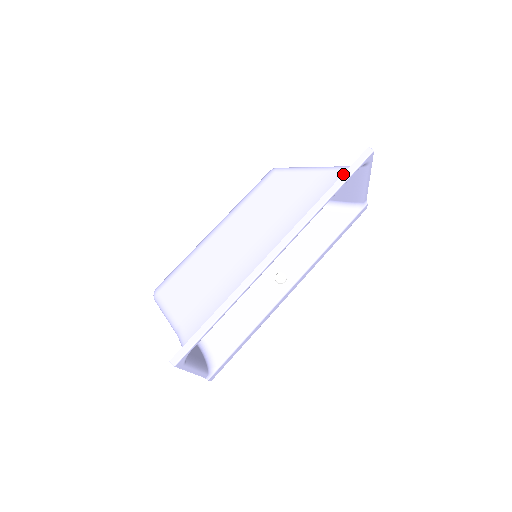
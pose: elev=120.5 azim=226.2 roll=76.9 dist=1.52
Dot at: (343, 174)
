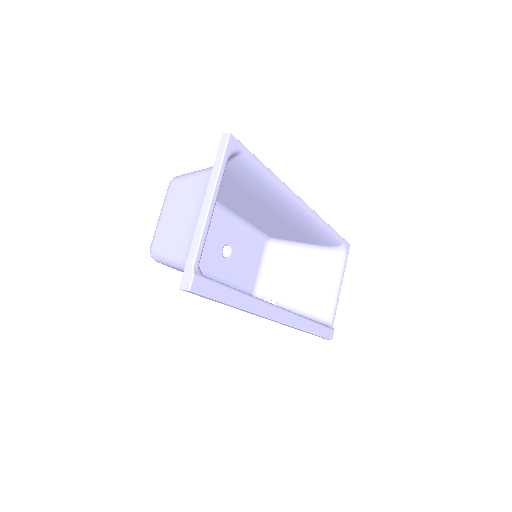
Dot at: occluded
